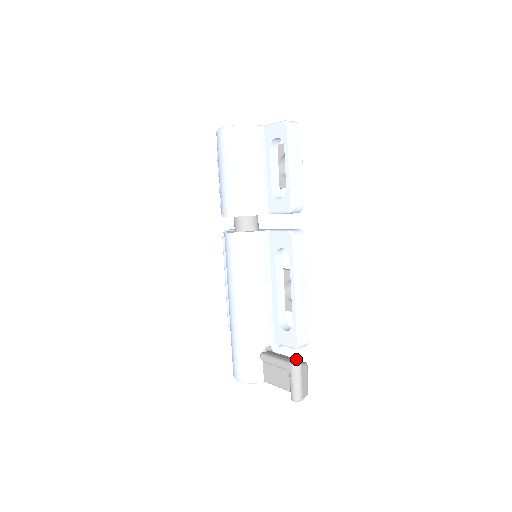
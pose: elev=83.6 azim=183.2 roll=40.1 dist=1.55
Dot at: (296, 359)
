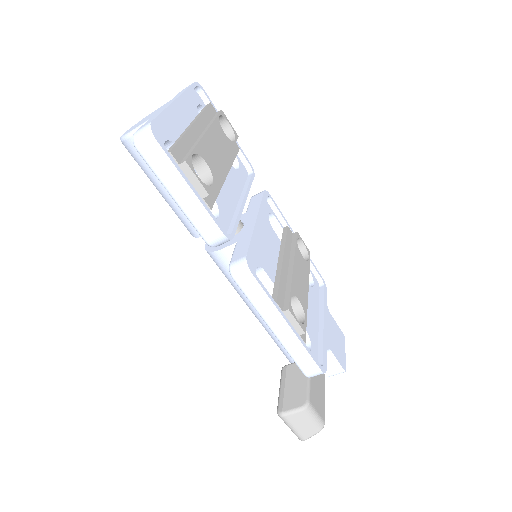
Dot at: (304, 392)
